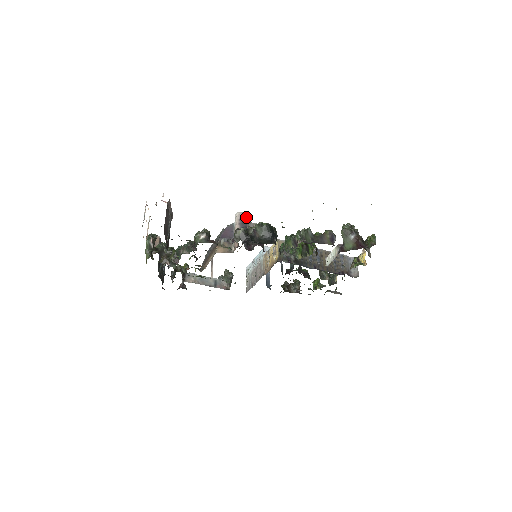
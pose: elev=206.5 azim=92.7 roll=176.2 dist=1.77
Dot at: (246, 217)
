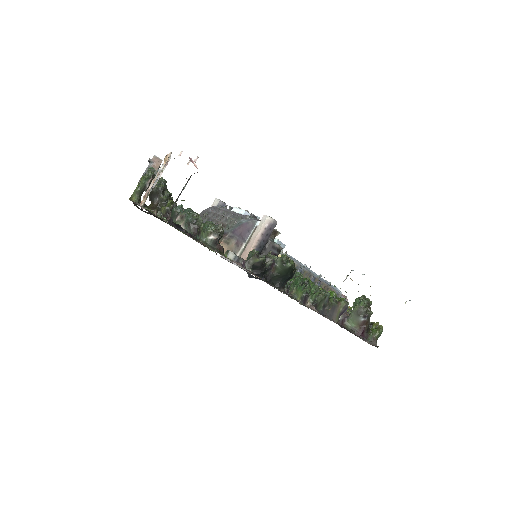
Dot at: (275, 226)
